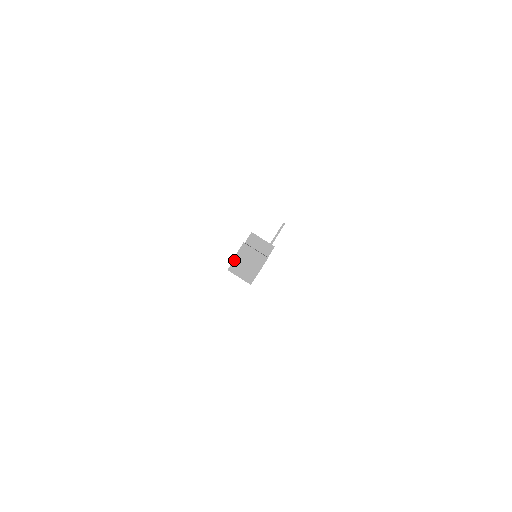
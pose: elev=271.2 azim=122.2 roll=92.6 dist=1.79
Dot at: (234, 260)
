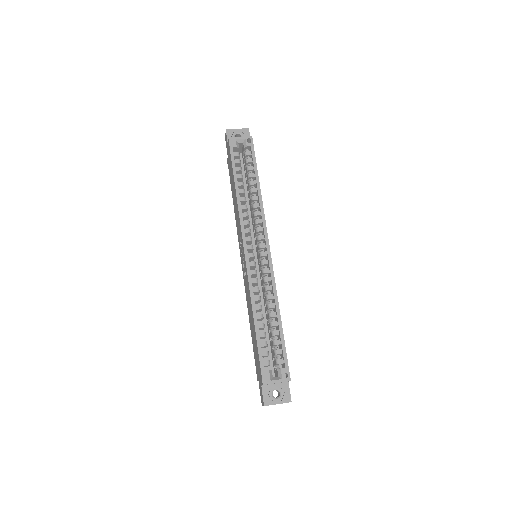
Dot at: occluded
